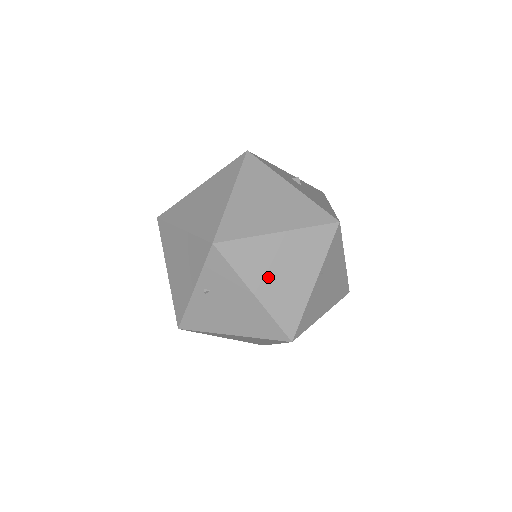
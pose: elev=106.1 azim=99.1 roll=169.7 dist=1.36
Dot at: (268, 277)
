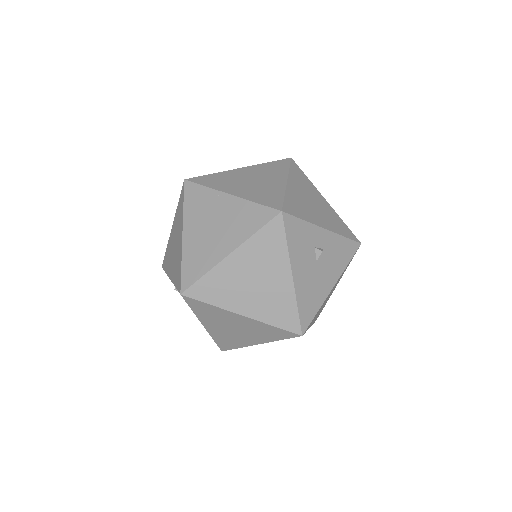
Dot at: (220, 326)
